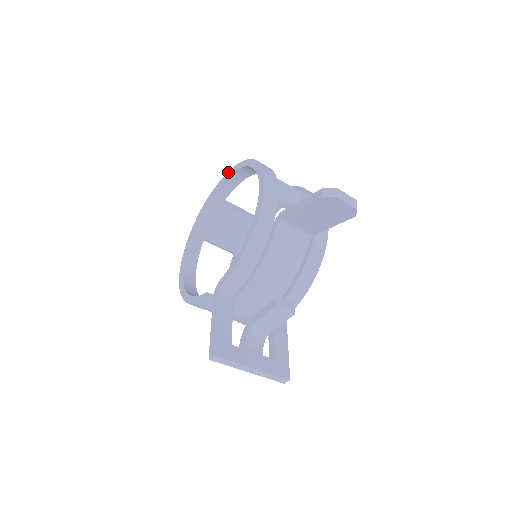
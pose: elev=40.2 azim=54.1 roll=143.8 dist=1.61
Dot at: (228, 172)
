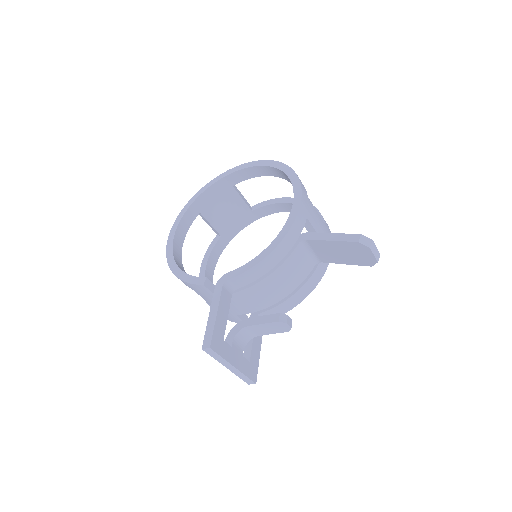
Dot at: (252, 162)
